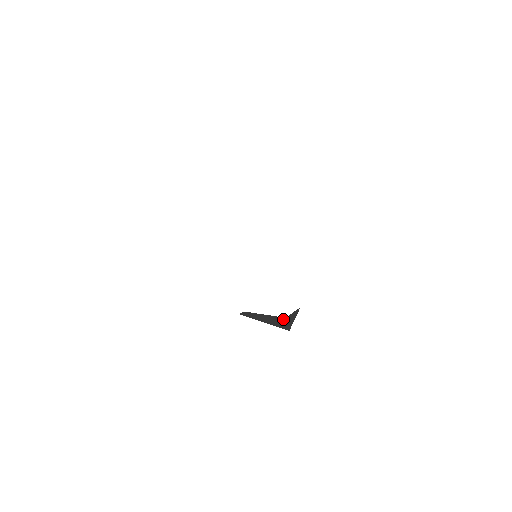
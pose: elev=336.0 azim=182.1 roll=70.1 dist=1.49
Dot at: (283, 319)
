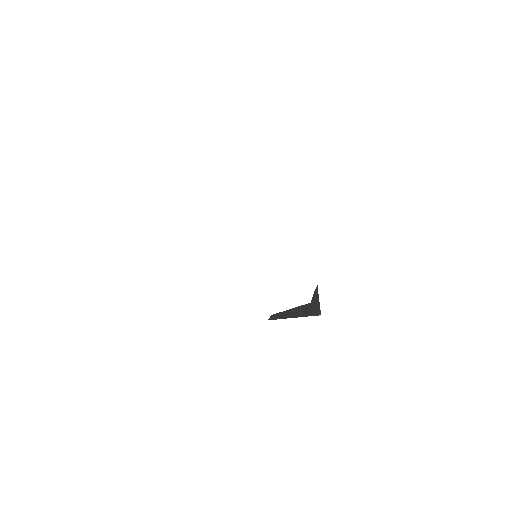
Dot at: (309, 305)
